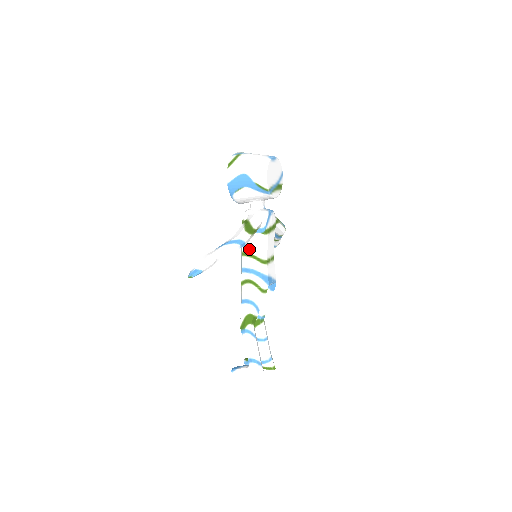
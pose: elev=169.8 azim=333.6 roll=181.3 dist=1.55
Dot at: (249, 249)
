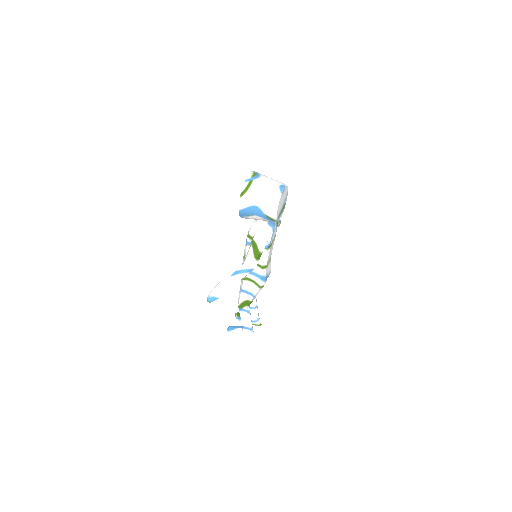
Dot at: occluded
